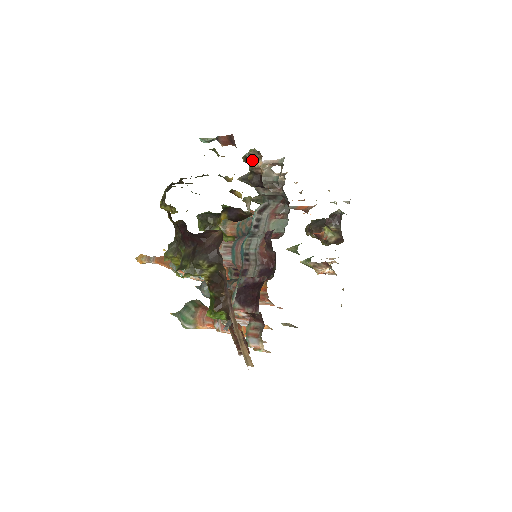
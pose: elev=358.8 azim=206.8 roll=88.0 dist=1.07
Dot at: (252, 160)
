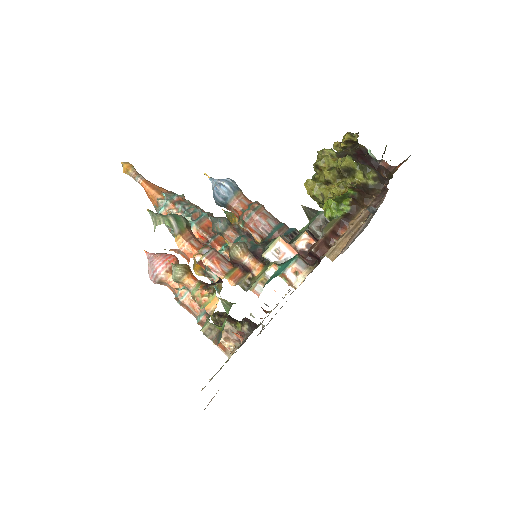
Dot at: occluded
